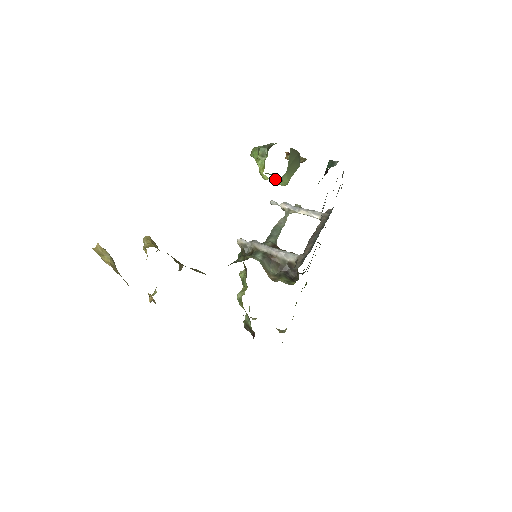
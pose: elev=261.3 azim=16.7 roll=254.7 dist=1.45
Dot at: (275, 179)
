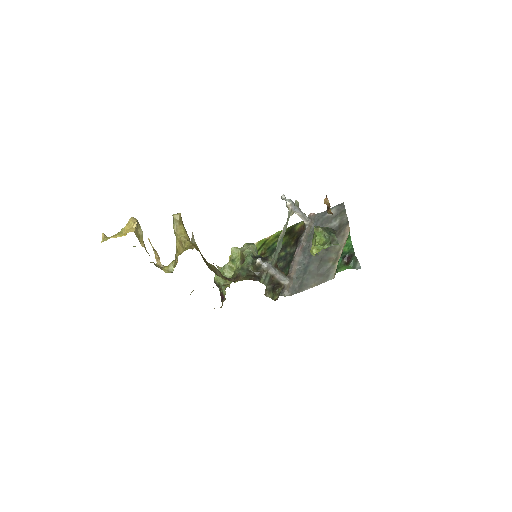
Dot at: occluded
